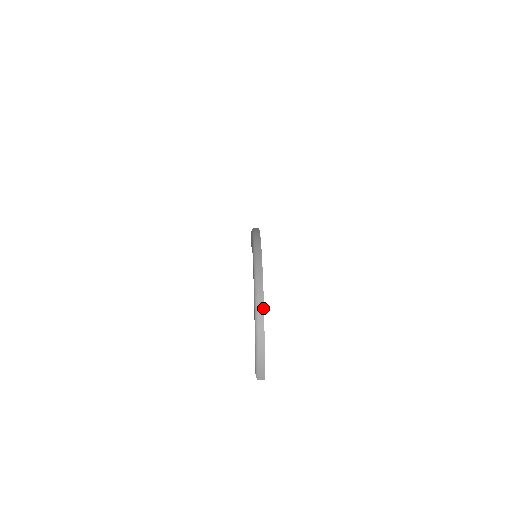
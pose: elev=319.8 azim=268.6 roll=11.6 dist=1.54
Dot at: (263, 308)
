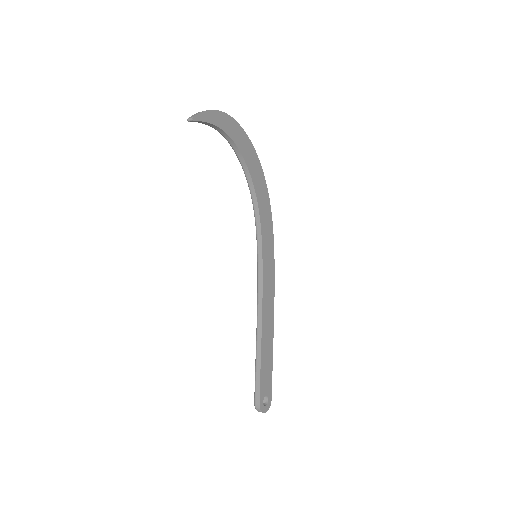
Dot at: (238, 124)
